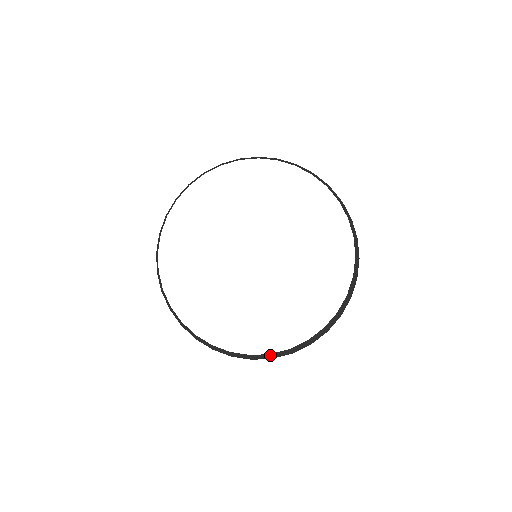
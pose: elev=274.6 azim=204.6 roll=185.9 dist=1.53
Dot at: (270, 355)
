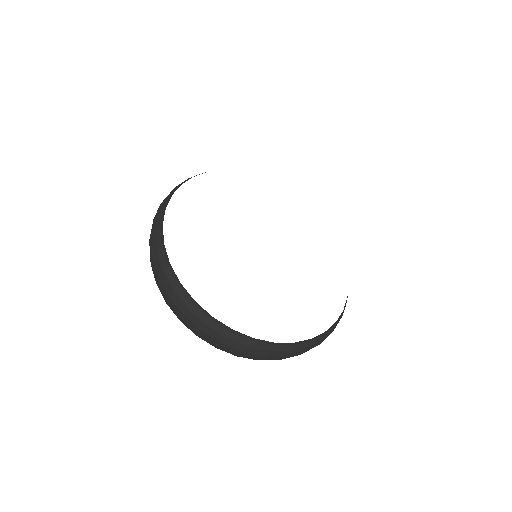
Dot at: (323, 335)
